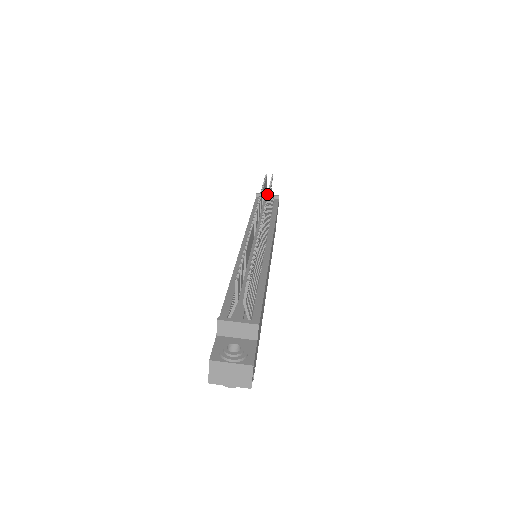
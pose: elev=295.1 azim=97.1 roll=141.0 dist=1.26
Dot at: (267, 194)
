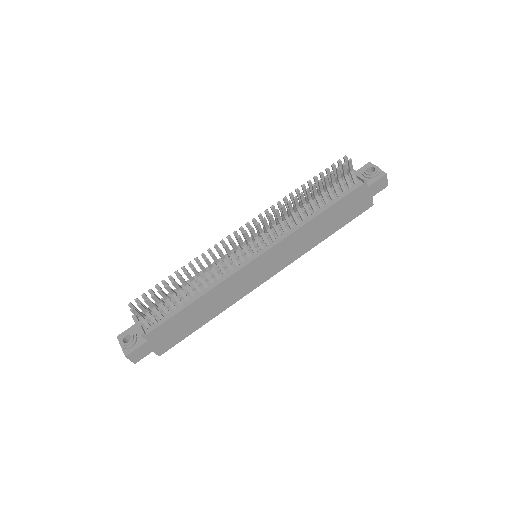
Dot at: (289, 200)
